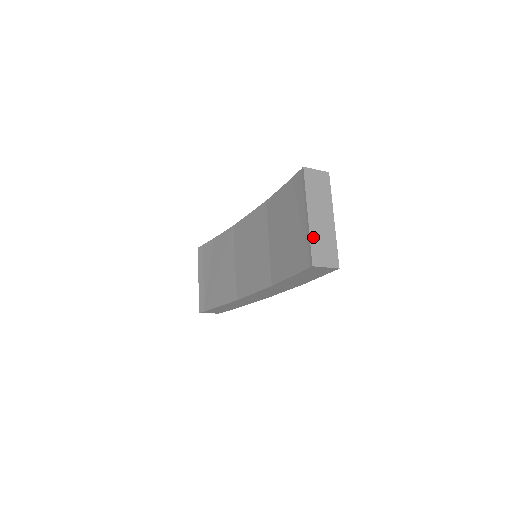
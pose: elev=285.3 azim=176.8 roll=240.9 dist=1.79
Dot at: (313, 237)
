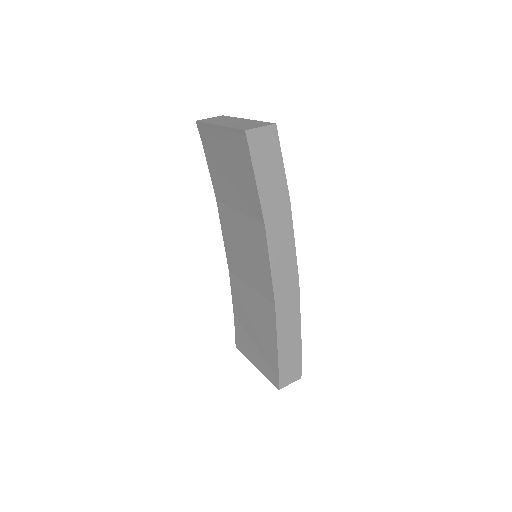
Dot at: (232, 127)
